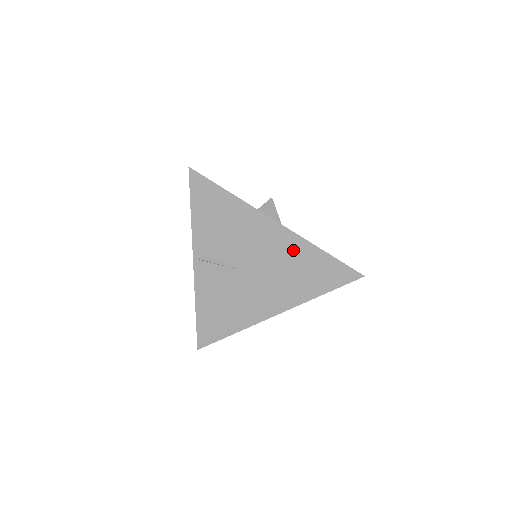
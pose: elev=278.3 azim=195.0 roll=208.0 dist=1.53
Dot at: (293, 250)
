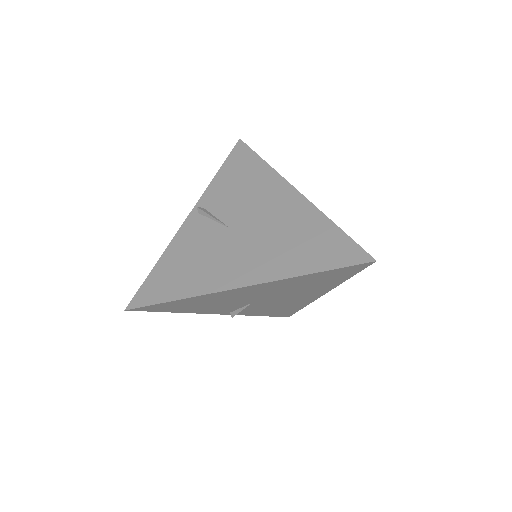
Dot at: (301, 219)
